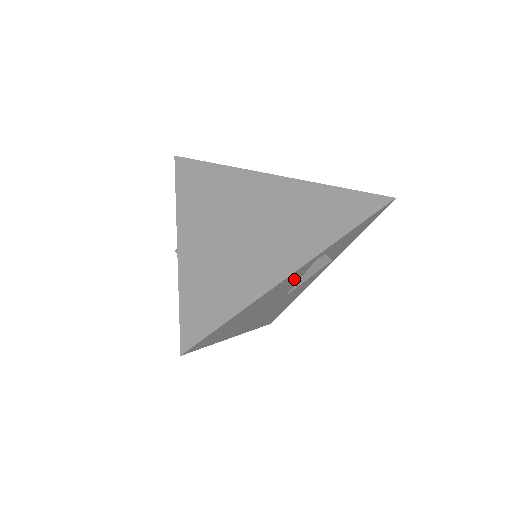
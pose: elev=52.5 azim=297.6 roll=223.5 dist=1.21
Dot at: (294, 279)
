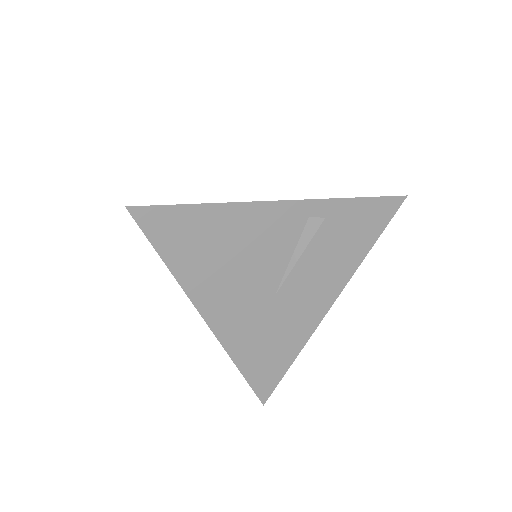
Dot at: (282, 237)
